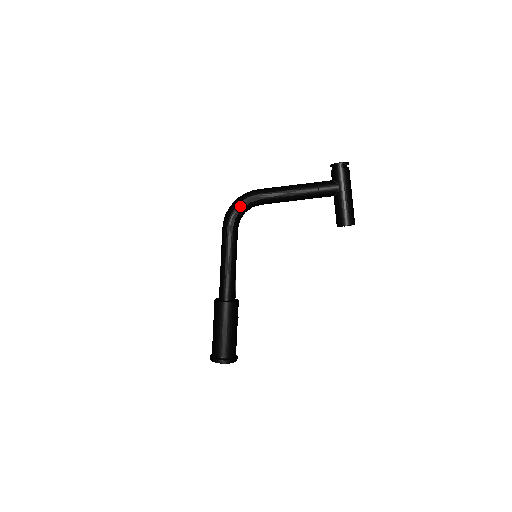
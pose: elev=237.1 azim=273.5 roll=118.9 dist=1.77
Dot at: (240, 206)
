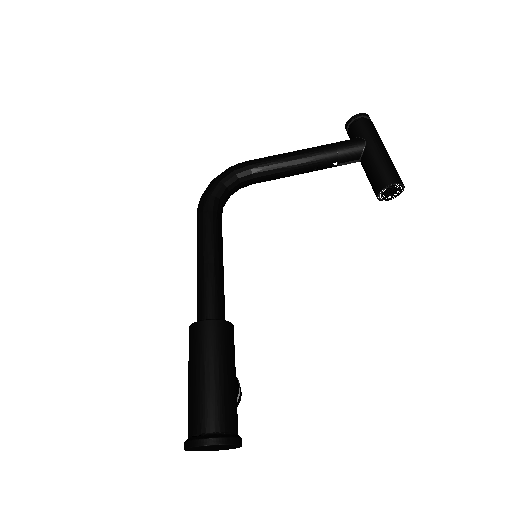
Dot at: (221, 180)
